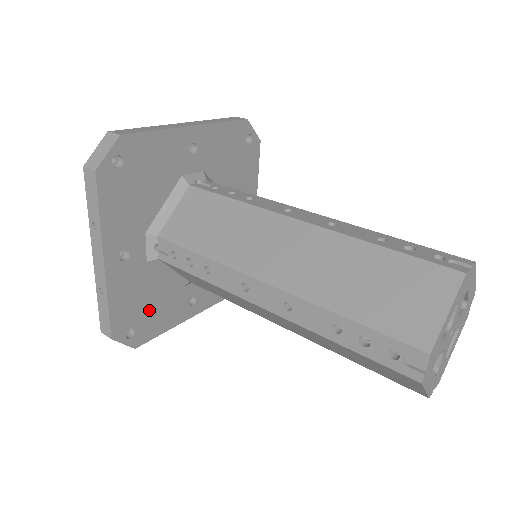
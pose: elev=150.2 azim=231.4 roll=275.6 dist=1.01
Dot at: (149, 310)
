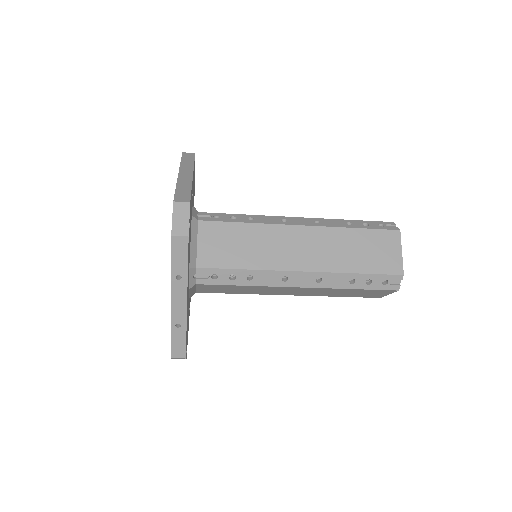
Dot at: occluded
